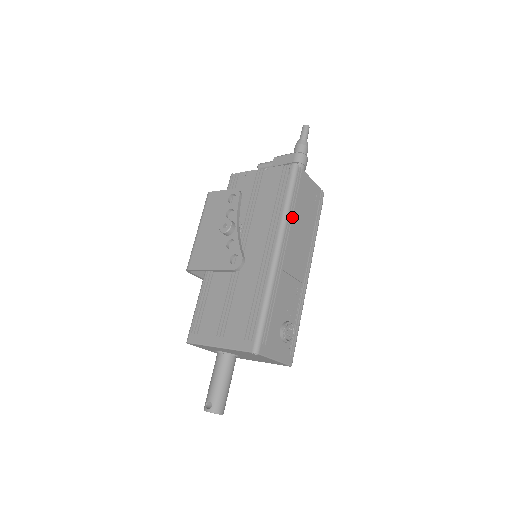
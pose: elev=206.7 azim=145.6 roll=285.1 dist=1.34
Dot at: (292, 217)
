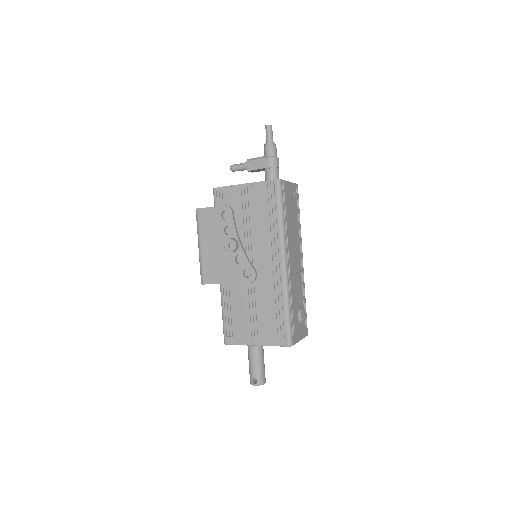
Dot at: (286, 227)
